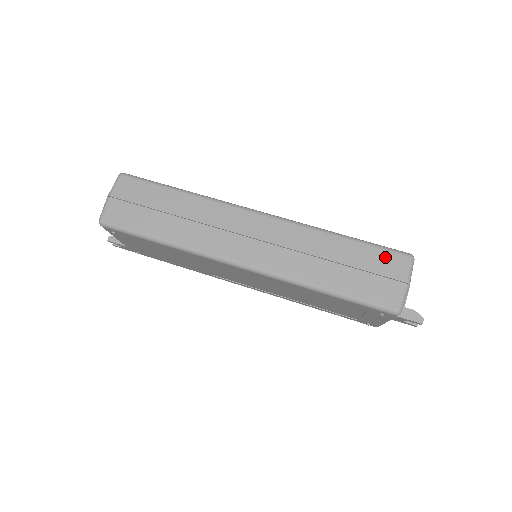
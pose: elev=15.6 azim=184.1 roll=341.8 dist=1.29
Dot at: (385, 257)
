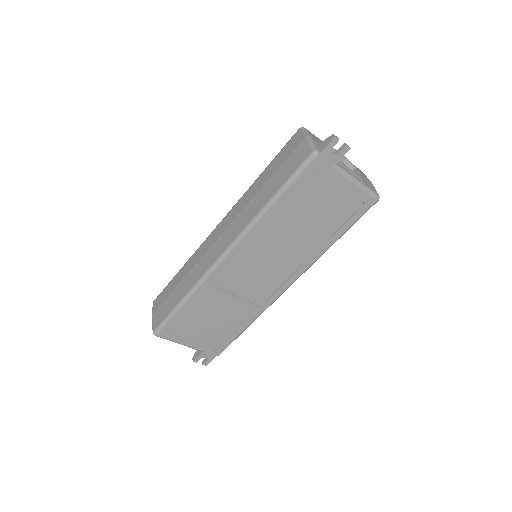
Dot at: (286, 148)
